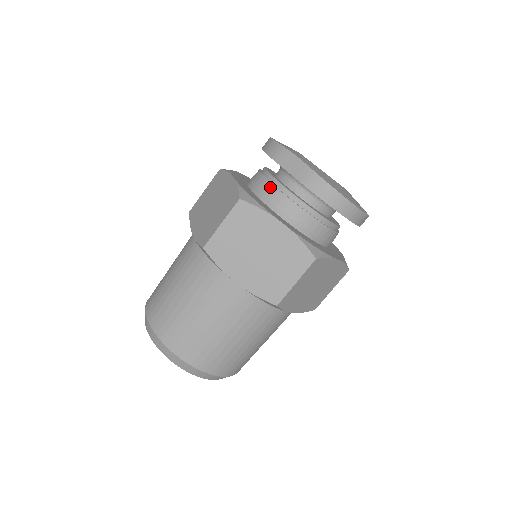
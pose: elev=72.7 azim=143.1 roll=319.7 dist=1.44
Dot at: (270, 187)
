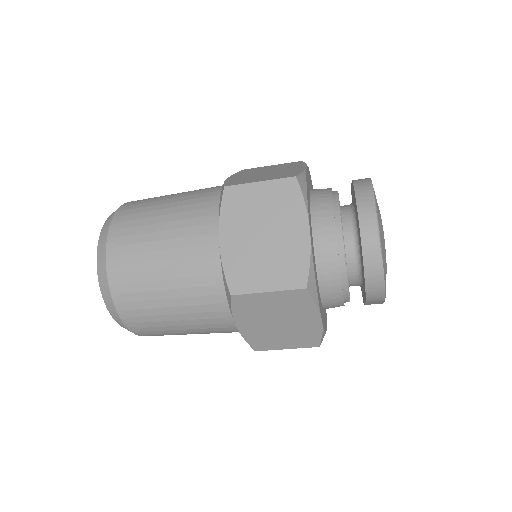
Dot at: occluded
